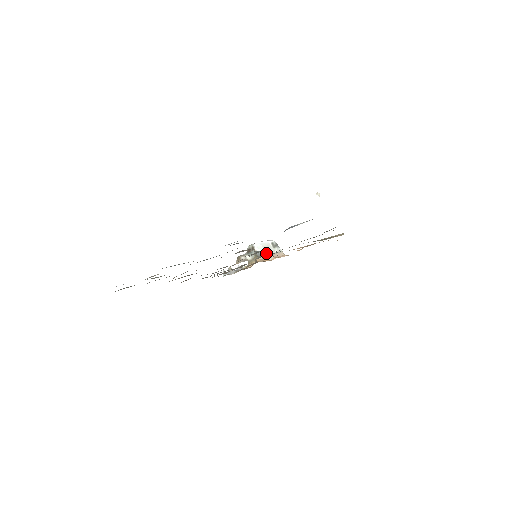
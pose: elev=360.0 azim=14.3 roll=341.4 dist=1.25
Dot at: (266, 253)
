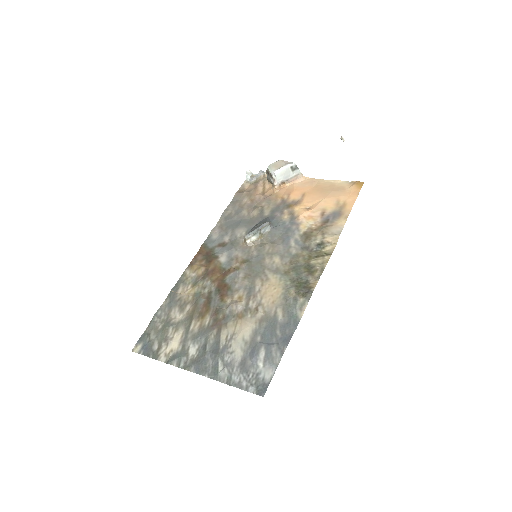
Dot at: (283, 180)
